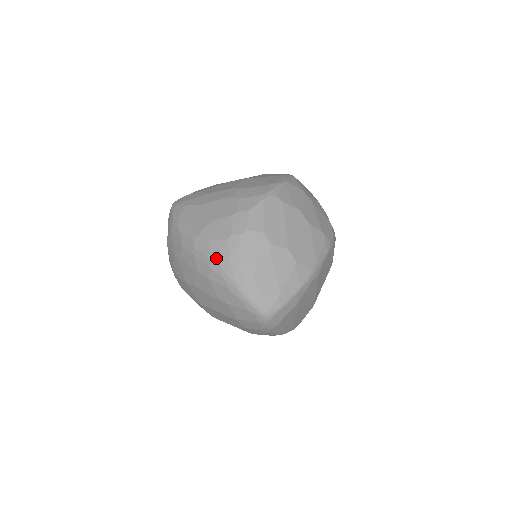
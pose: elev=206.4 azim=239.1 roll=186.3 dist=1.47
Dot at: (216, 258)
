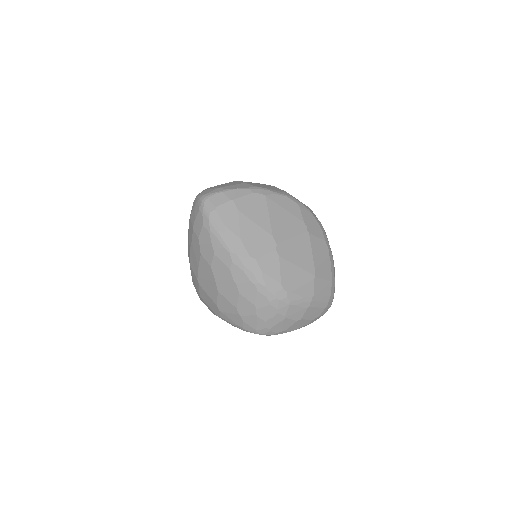
Dot at: occluded
